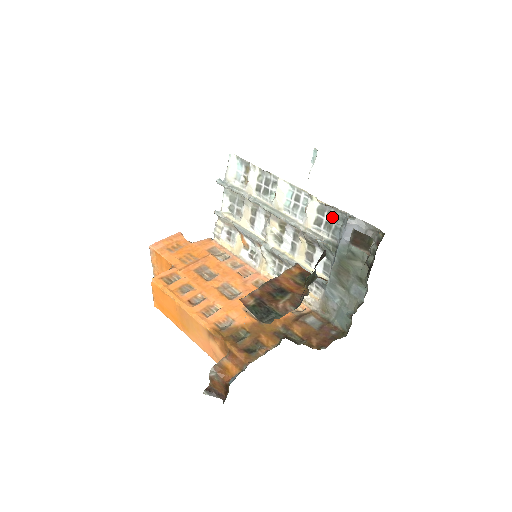
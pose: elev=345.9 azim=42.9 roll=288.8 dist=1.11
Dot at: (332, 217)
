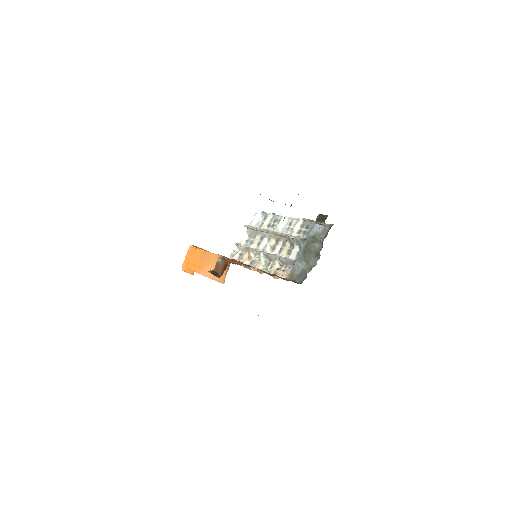
Dot at: (308, 227)
